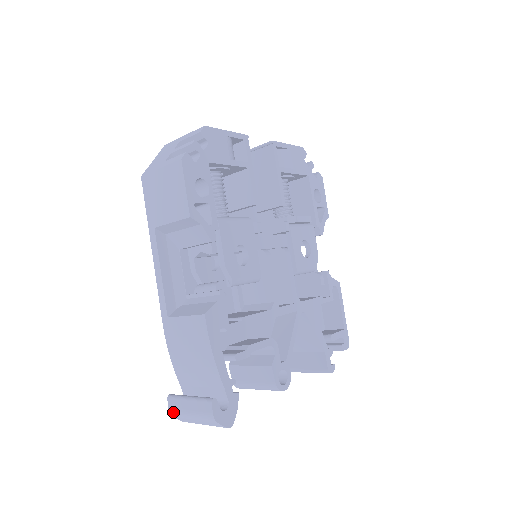
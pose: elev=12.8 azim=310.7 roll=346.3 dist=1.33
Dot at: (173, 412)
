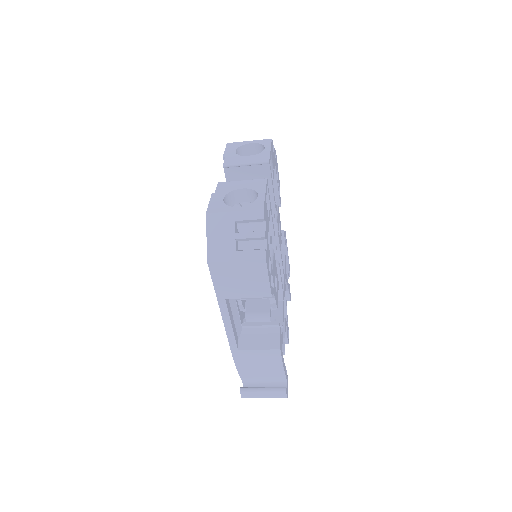
Dot at: occluded
